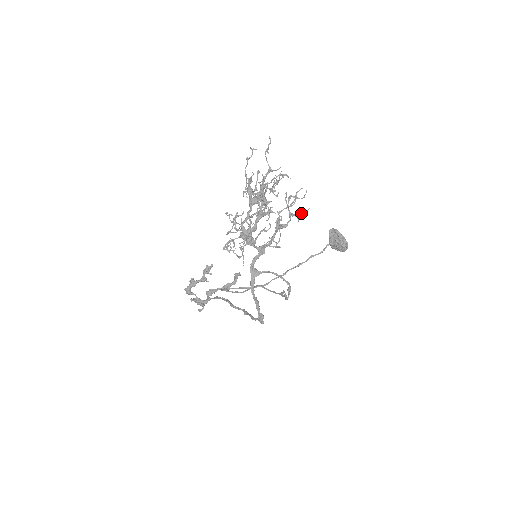
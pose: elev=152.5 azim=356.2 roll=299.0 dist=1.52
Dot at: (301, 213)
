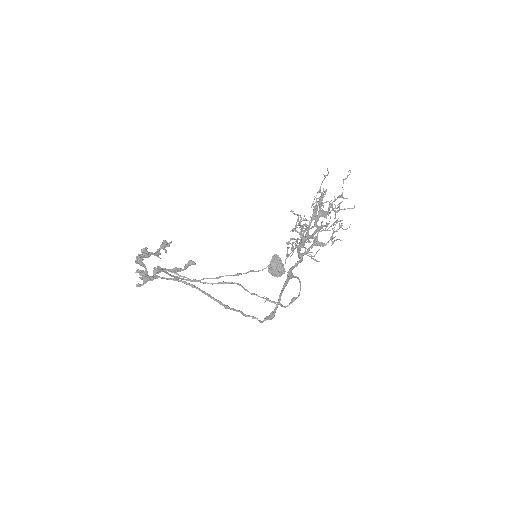
Dot at: (336, 240)
